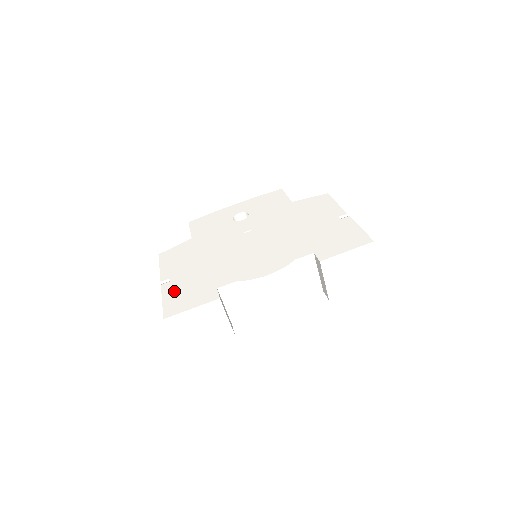
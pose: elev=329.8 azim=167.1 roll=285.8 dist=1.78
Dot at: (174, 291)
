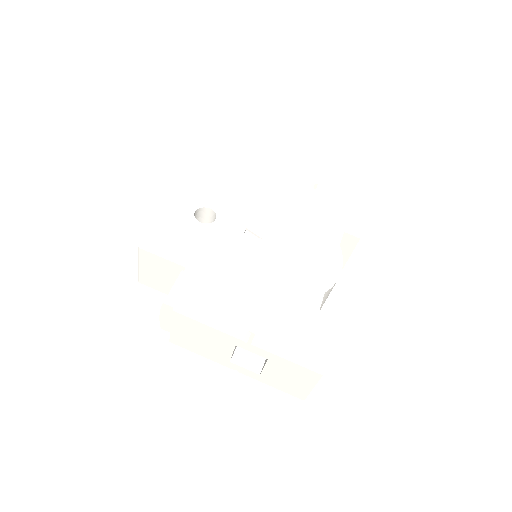
Dot at: (281, 341)
